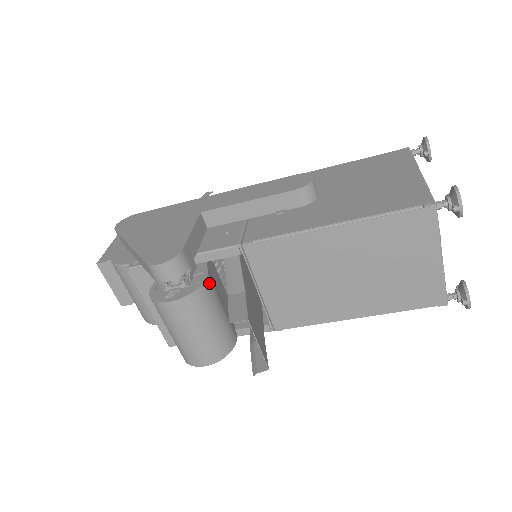
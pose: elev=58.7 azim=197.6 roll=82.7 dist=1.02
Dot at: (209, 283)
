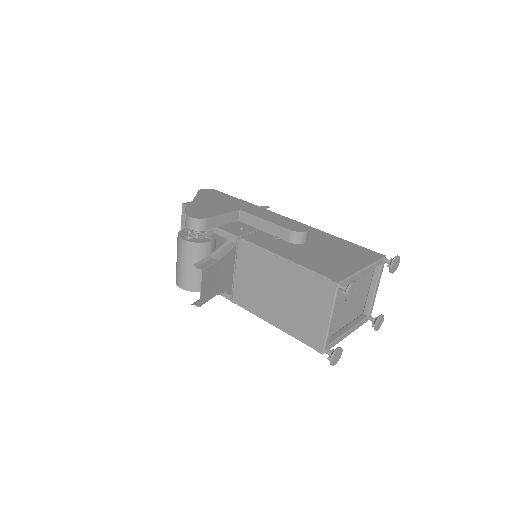
Dot at: (209, 245)
